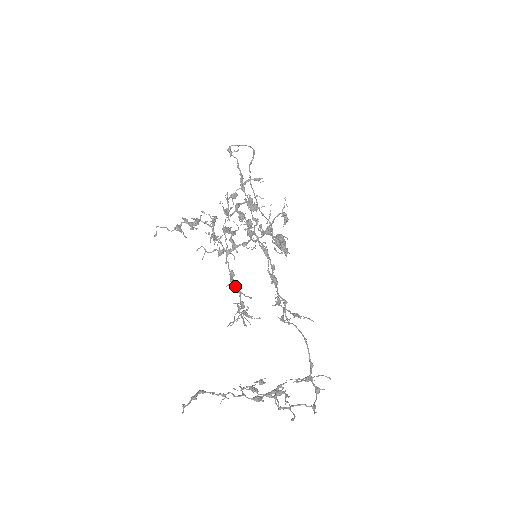
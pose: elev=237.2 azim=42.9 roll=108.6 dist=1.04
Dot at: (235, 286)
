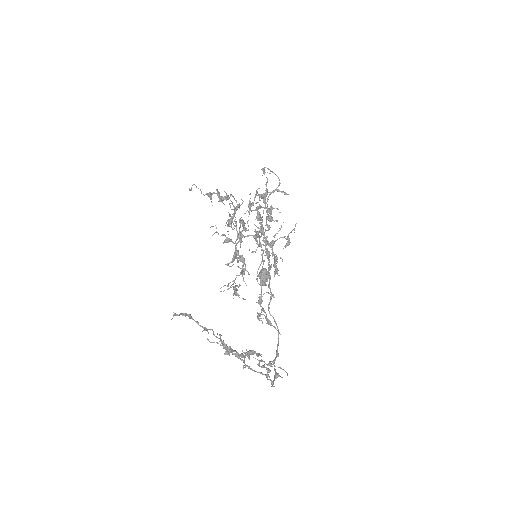
Dot at: (242, 256)
